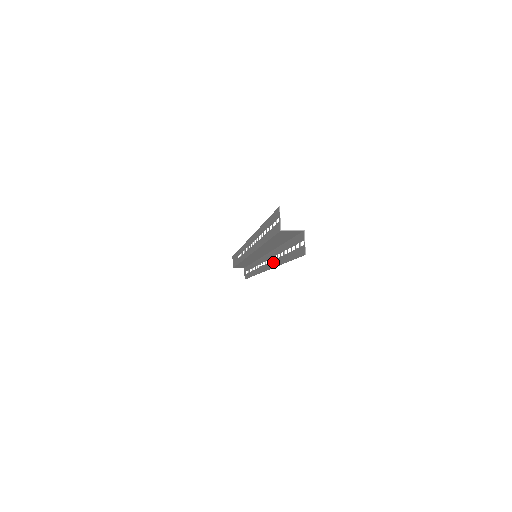
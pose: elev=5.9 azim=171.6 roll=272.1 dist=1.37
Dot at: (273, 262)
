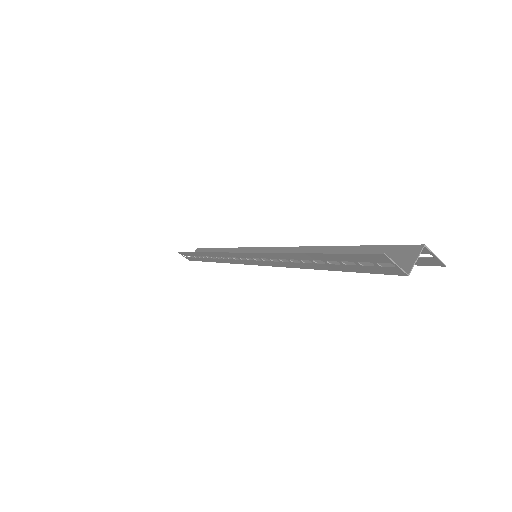
Dot at: occluded
